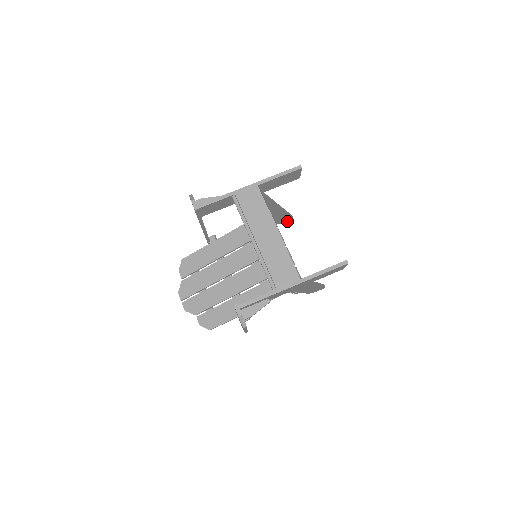
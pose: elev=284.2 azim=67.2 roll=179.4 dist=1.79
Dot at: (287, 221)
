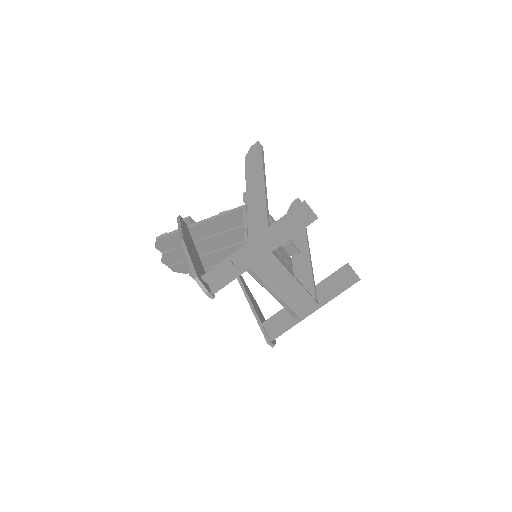
Dot at: occluded
